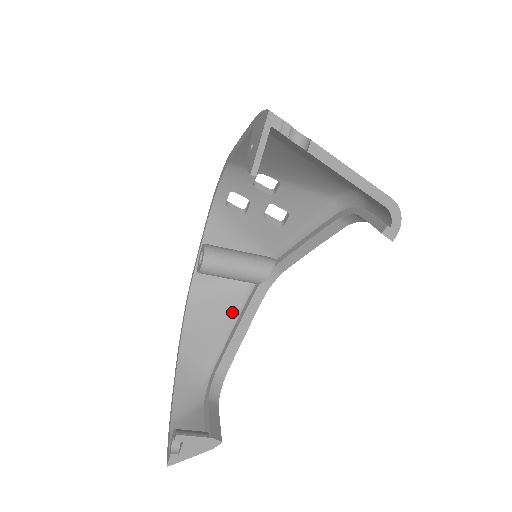
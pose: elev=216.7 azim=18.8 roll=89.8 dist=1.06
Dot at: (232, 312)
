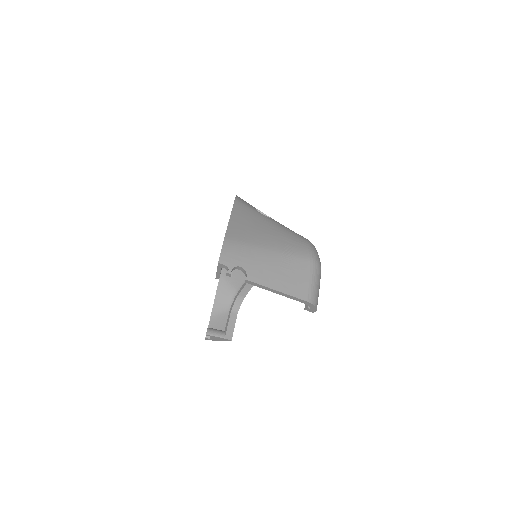
Dot at: occluded
